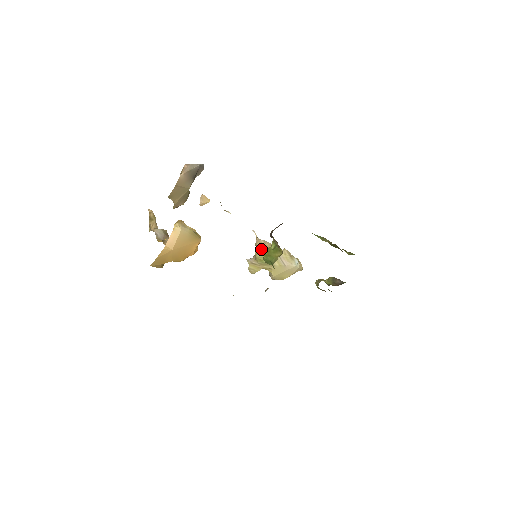
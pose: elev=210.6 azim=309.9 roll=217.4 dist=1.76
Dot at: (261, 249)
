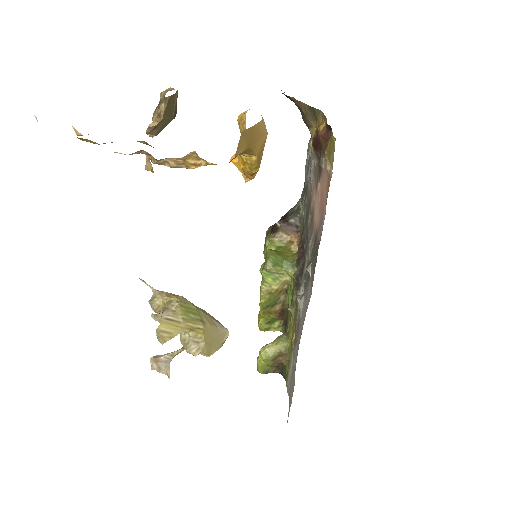
Dot at: (181, 296)
